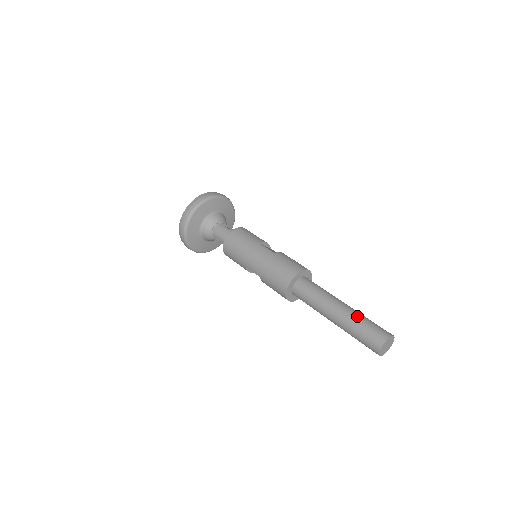
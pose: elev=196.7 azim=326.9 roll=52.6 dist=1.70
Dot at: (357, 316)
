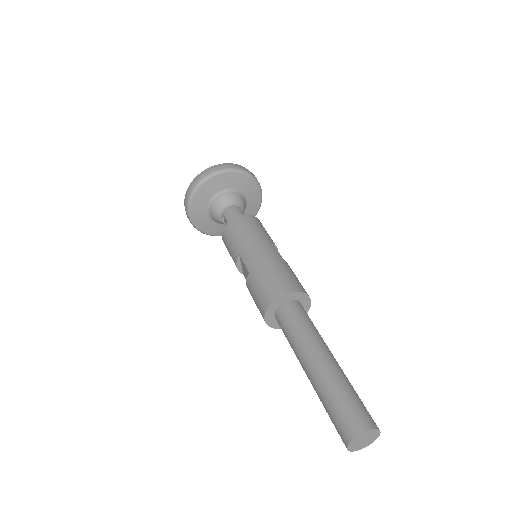
Dot at: (346, 379)
